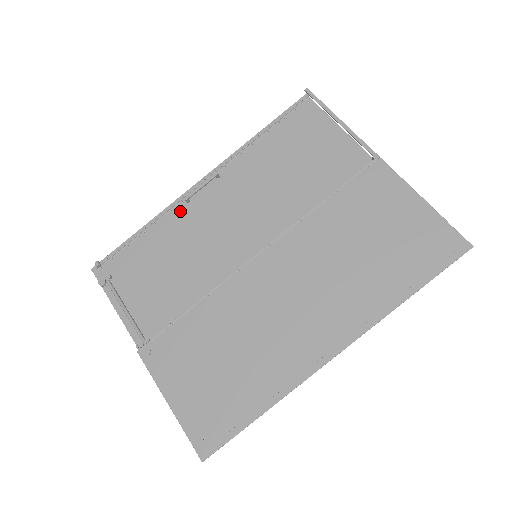
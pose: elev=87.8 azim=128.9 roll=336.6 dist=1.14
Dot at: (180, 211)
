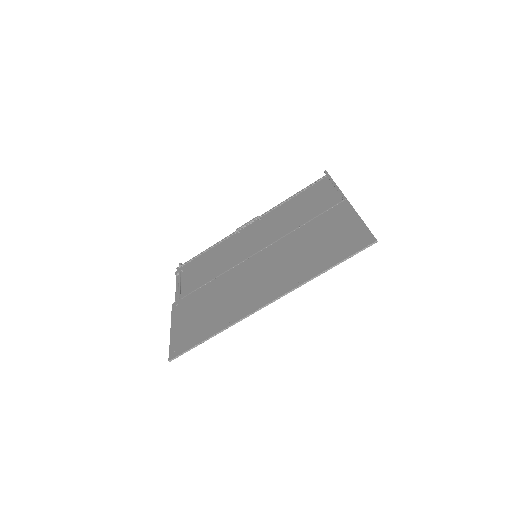
Dot at: (232, 238)
